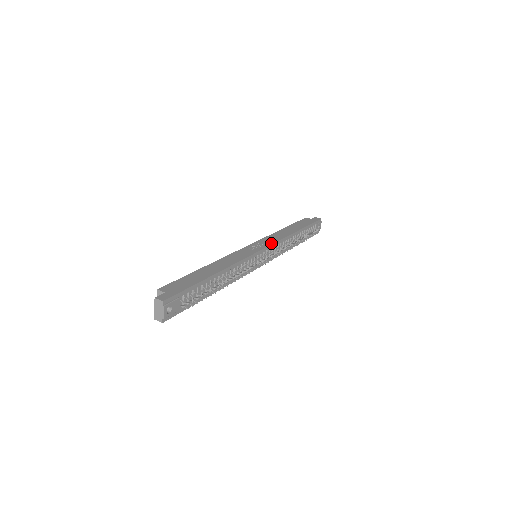
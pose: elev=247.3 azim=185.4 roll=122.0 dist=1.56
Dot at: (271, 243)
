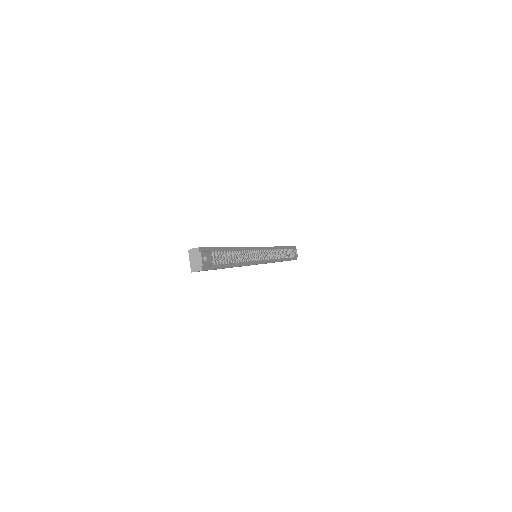
Dot at: occluded
